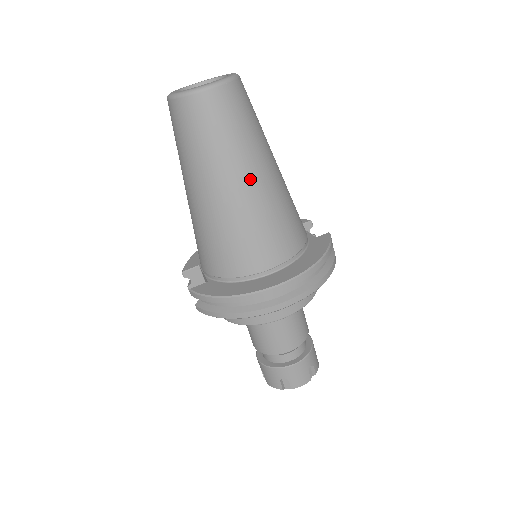
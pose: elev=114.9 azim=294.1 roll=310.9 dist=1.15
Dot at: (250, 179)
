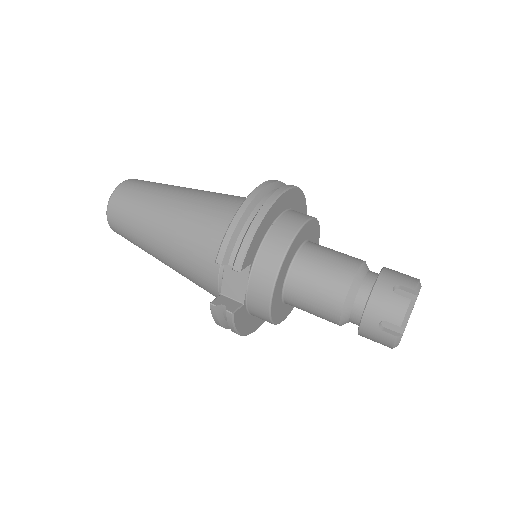
Dot at: (190, 189)
